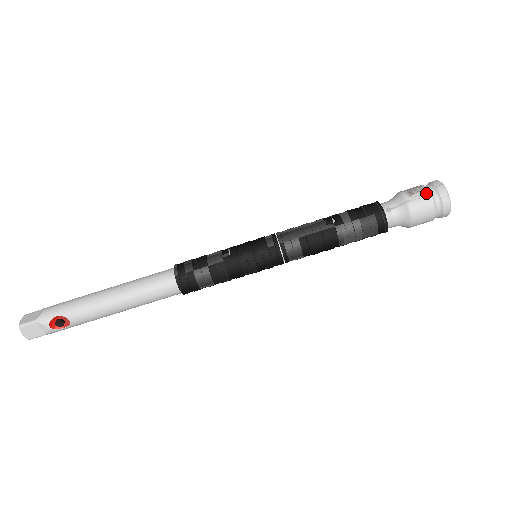
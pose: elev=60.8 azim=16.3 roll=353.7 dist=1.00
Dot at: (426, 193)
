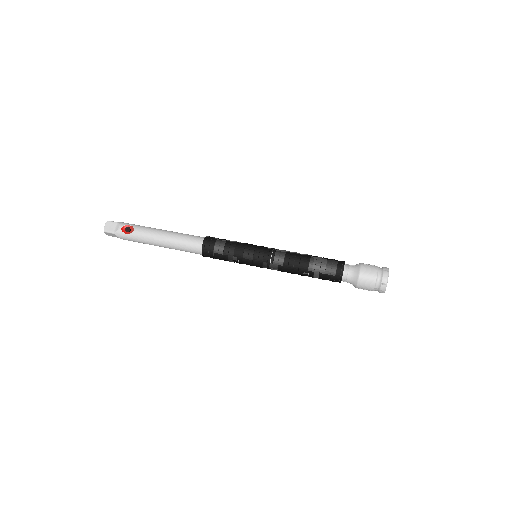
Dot at: (375, 266)
